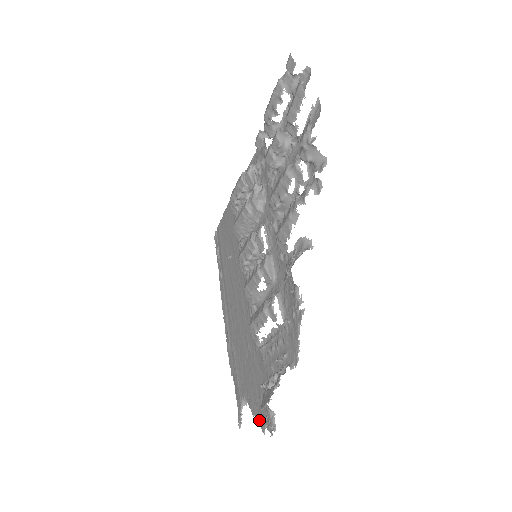
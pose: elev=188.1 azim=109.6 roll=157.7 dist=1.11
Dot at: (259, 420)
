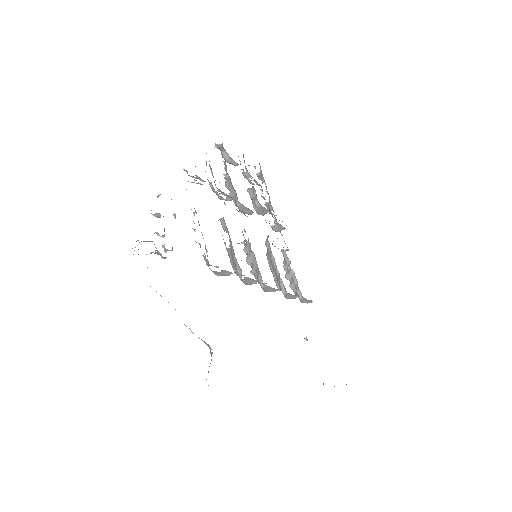
Dot at: occluded
